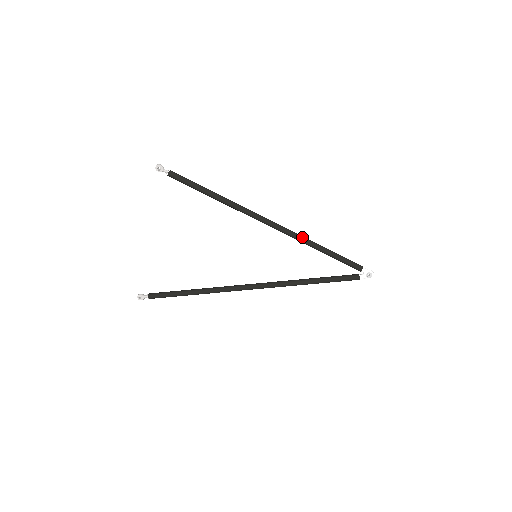
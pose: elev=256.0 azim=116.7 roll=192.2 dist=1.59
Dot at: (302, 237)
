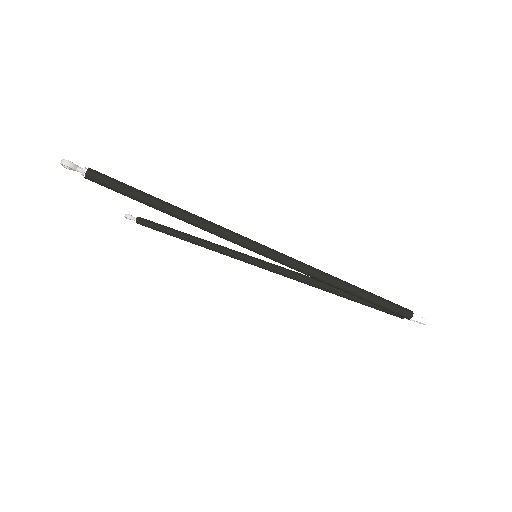
Dot at: (319, 277)
